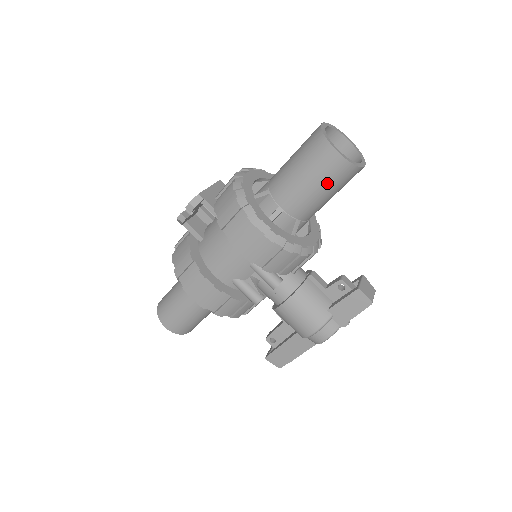
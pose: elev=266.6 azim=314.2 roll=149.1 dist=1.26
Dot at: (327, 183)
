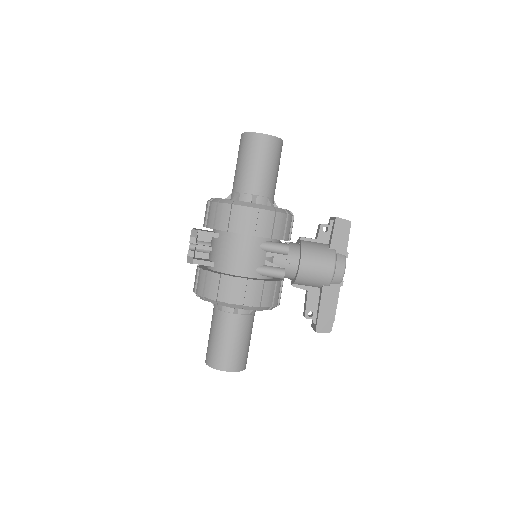
Dot at: (271, 159)
